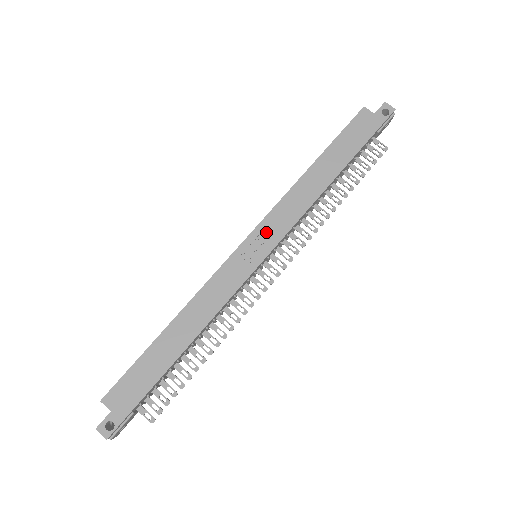
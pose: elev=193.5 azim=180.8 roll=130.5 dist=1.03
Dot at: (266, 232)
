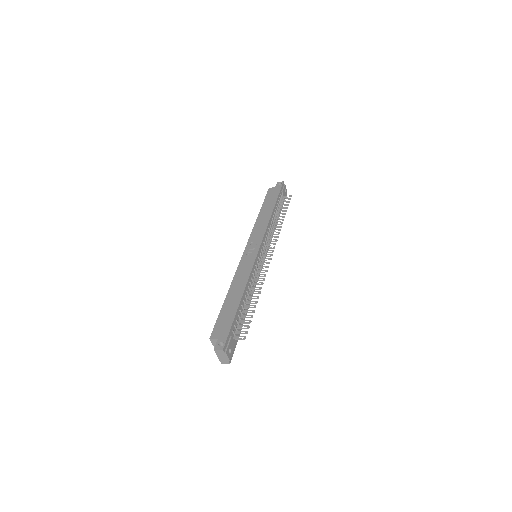
Dot at: (253, 241)
